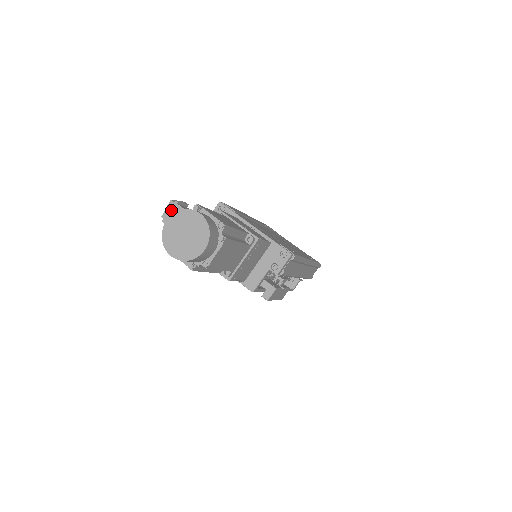
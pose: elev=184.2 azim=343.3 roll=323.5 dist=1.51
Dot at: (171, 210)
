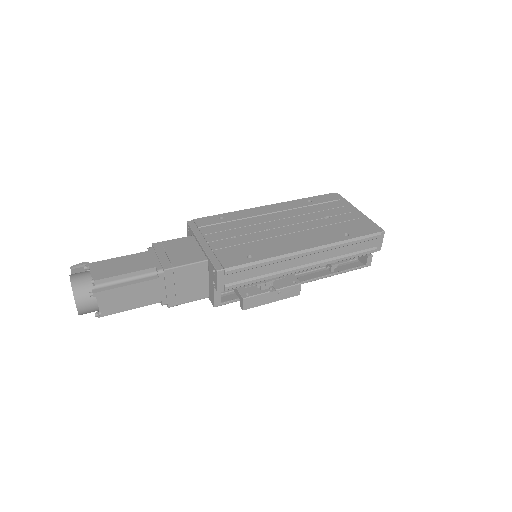
Dot at: occluded
